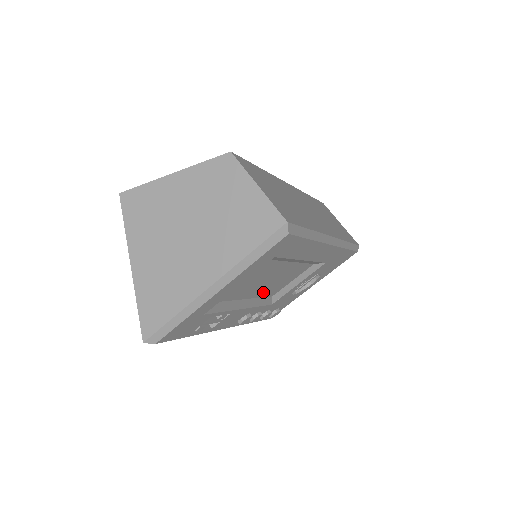
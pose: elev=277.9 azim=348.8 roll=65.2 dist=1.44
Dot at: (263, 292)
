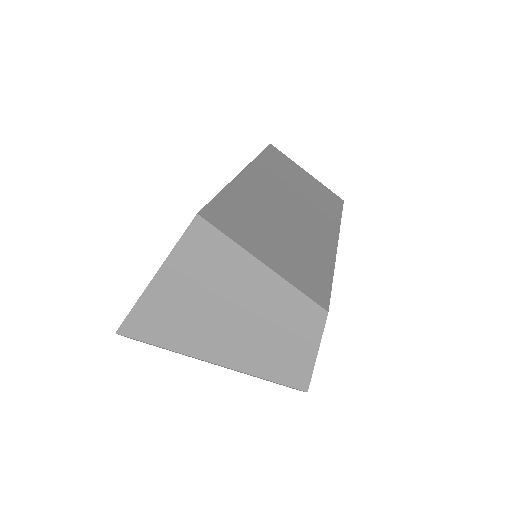
Dot at: occluded
